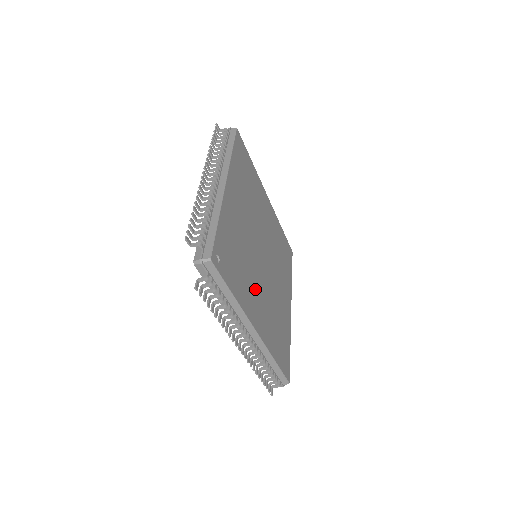
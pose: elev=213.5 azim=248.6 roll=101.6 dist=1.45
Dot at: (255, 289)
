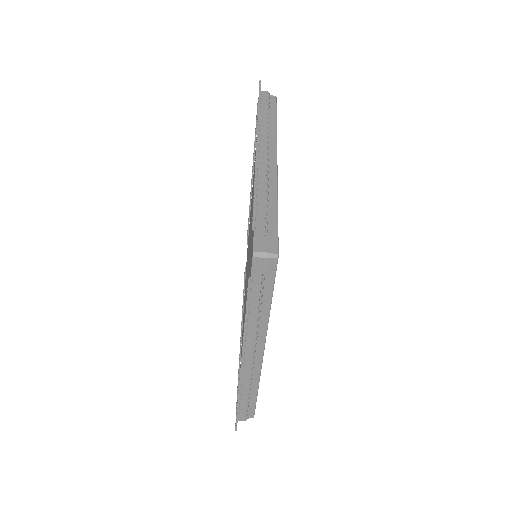
Dot at: occluded
